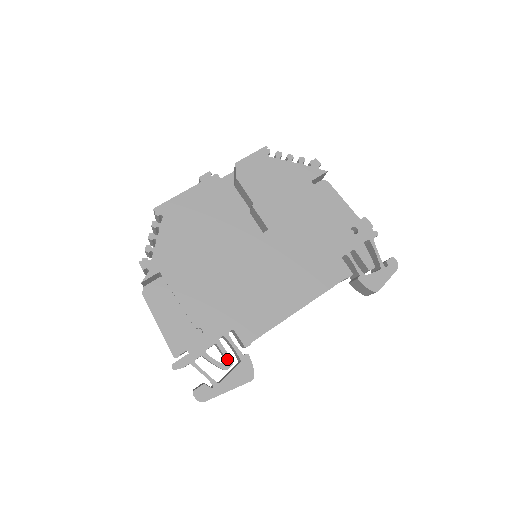
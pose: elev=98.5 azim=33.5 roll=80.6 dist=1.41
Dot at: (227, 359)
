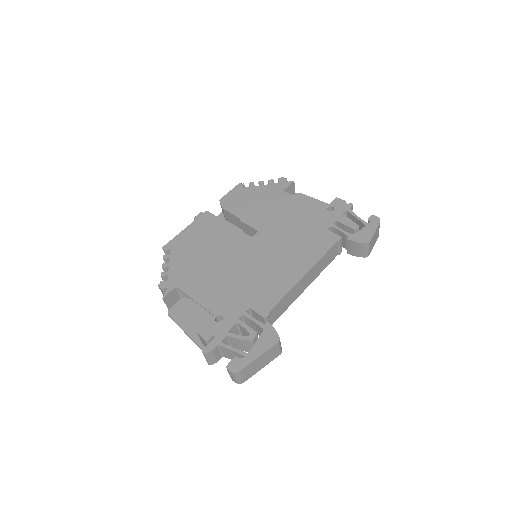
Dot at: (250, 332)
